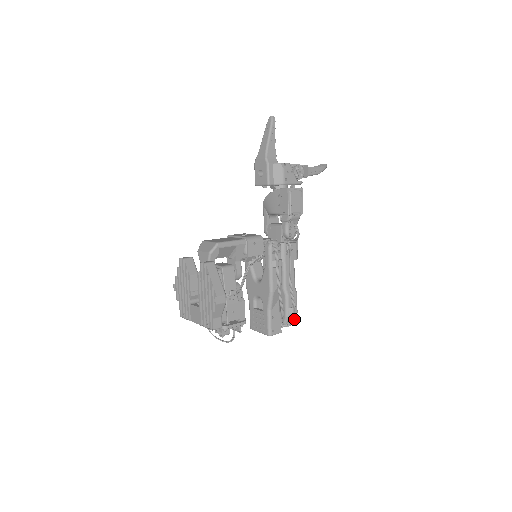
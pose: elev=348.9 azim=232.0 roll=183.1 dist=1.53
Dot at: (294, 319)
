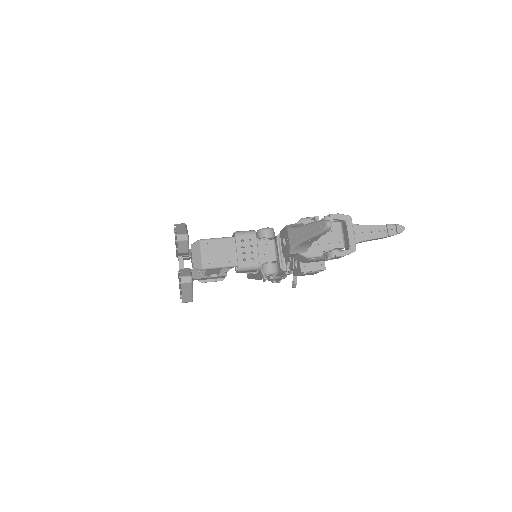
Dot at: occluded
